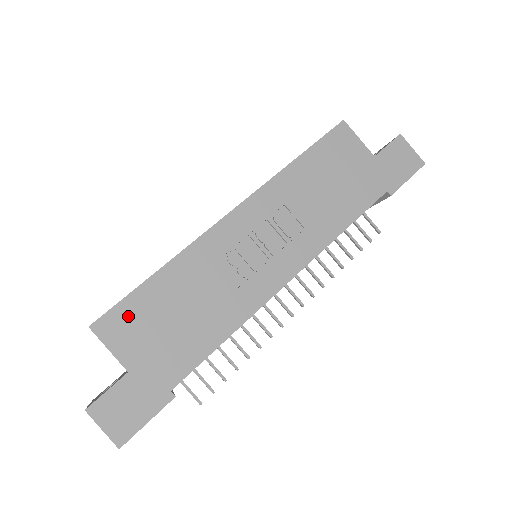
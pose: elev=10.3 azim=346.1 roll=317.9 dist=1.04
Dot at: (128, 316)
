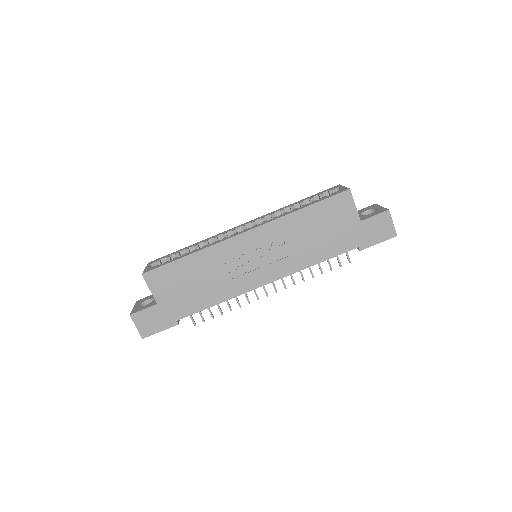
Dot at: (165, 275)
